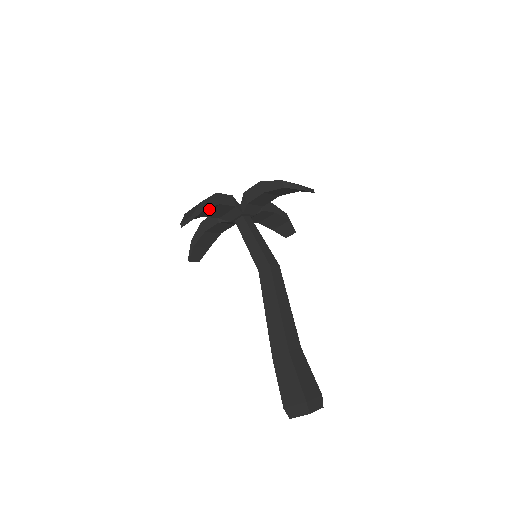
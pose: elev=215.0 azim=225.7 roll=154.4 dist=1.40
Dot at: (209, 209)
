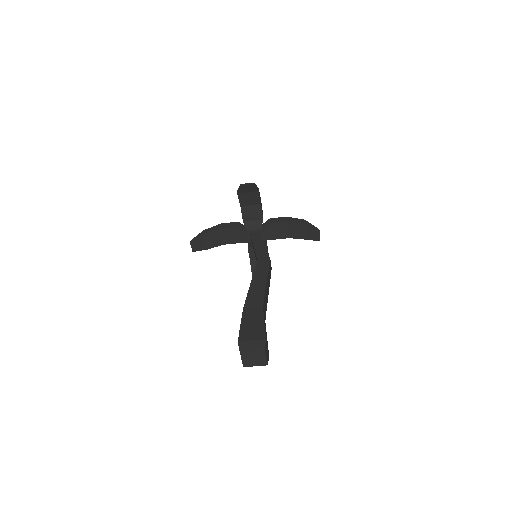
Dot at: (254, 199)
